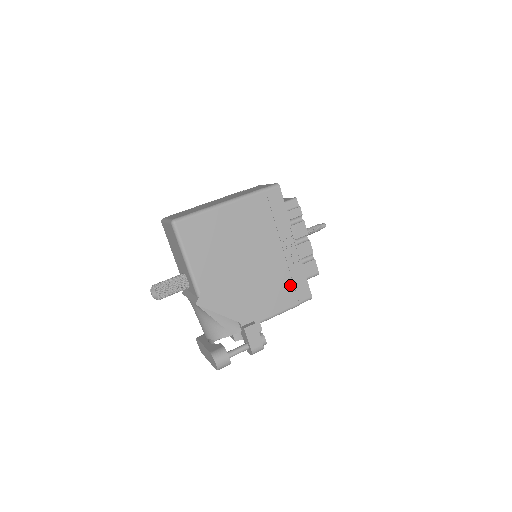
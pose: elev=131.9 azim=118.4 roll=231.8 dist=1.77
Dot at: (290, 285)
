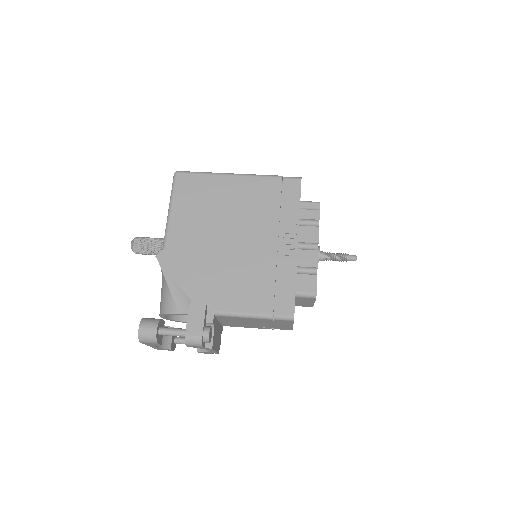
Dot at: (270, 287)
